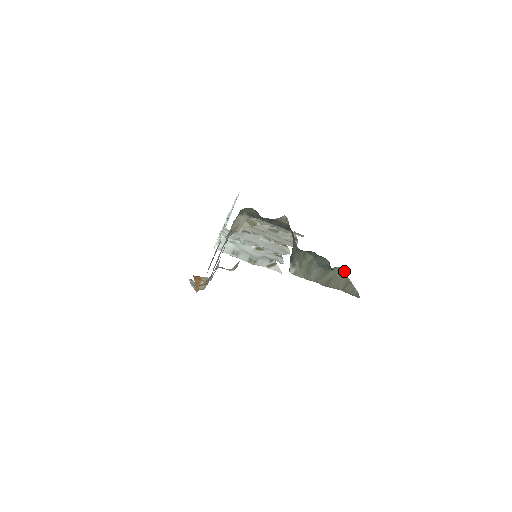
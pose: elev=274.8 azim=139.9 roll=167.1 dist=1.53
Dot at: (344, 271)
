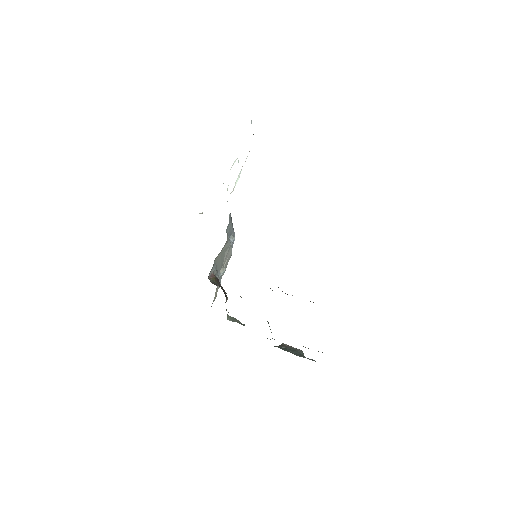
Dot at: occluded
